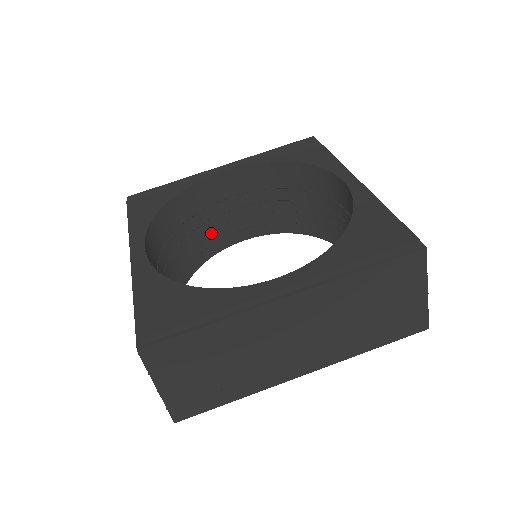
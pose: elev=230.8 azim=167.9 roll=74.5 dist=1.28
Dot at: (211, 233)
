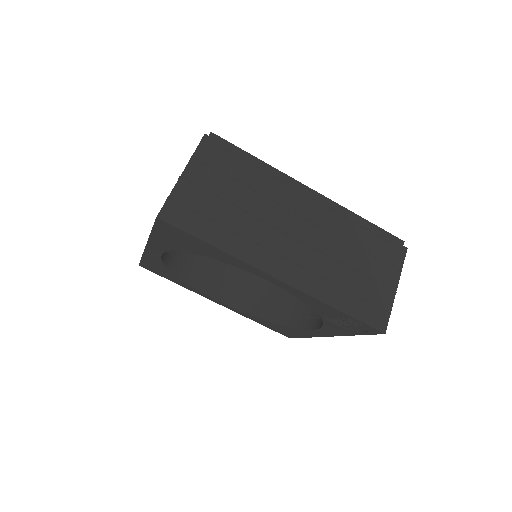
Dot at: (207, 269)
